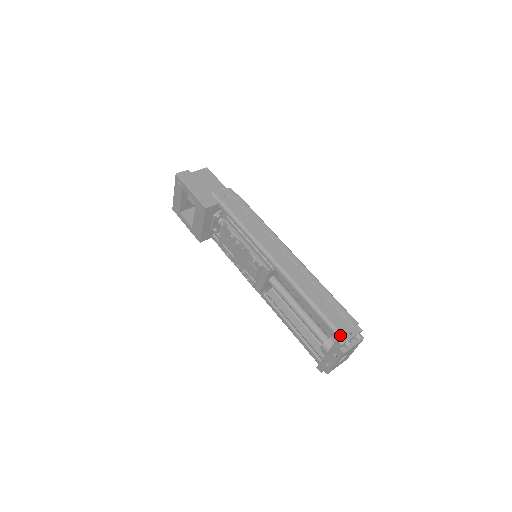
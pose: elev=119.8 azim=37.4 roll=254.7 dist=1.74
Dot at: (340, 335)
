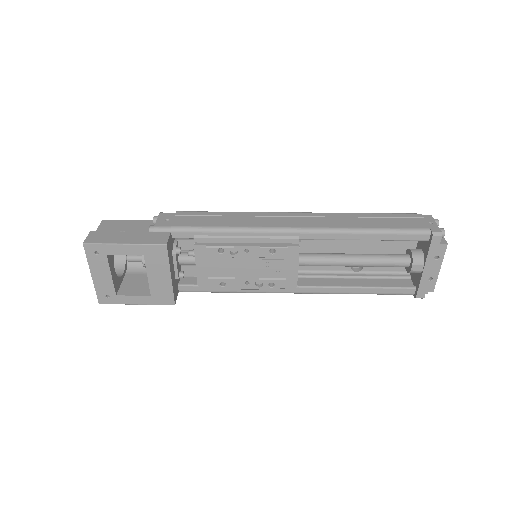
Dot at: (429, 231)
